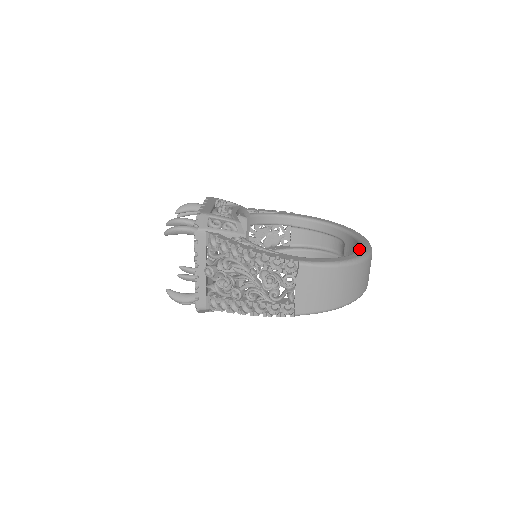
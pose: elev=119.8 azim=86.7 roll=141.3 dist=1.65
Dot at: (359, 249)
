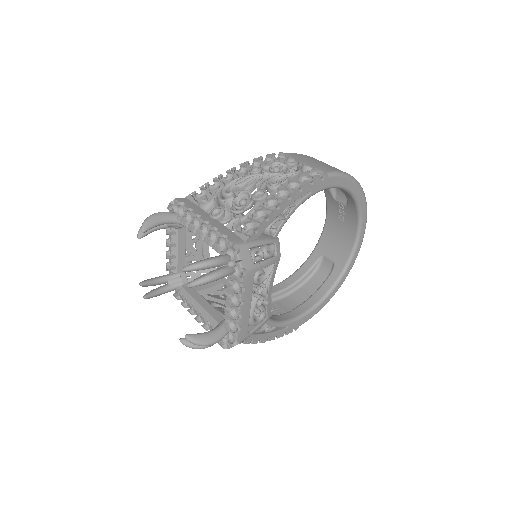
Dot at: occluded
